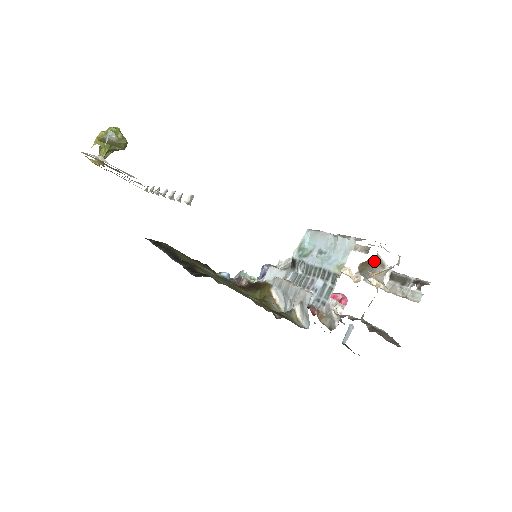
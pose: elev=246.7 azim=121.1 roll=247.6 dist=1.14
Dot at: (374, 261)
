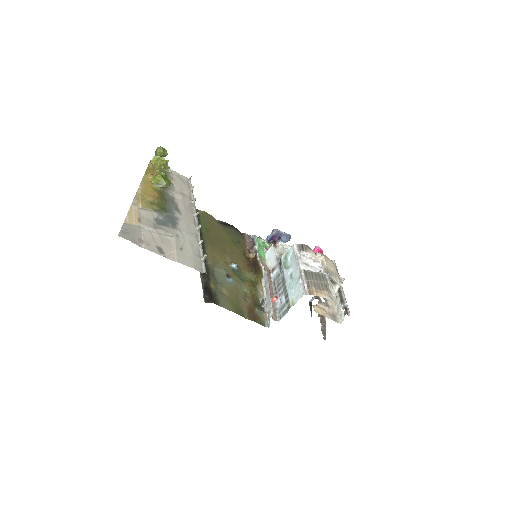
Dot at: occluded
